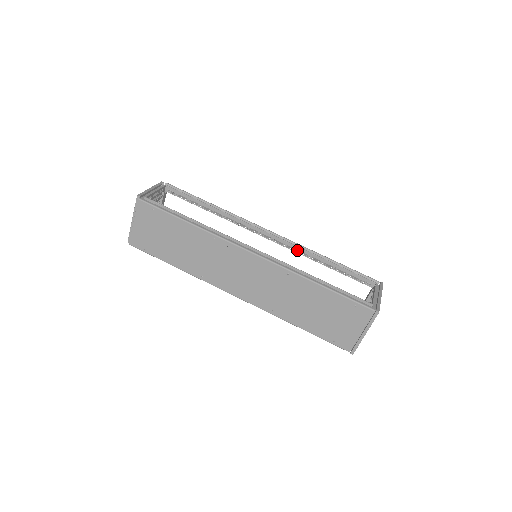
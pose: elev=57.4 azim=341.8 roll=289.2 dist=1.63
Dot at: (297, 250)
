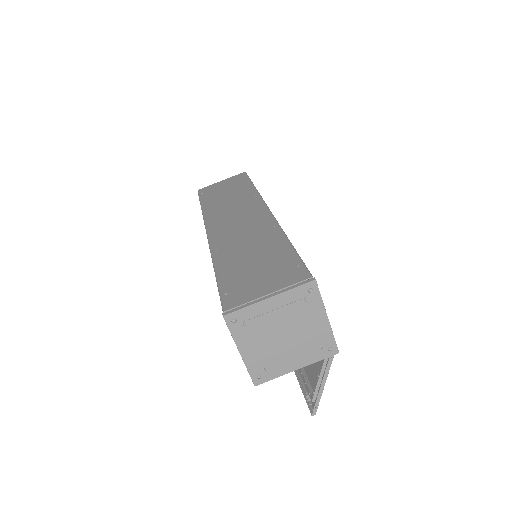
Dot at: occluded
